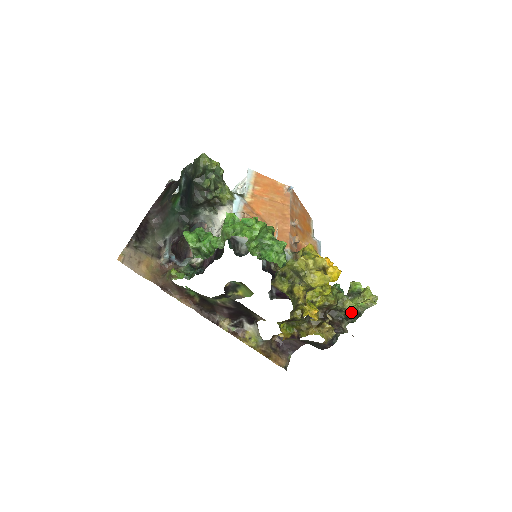
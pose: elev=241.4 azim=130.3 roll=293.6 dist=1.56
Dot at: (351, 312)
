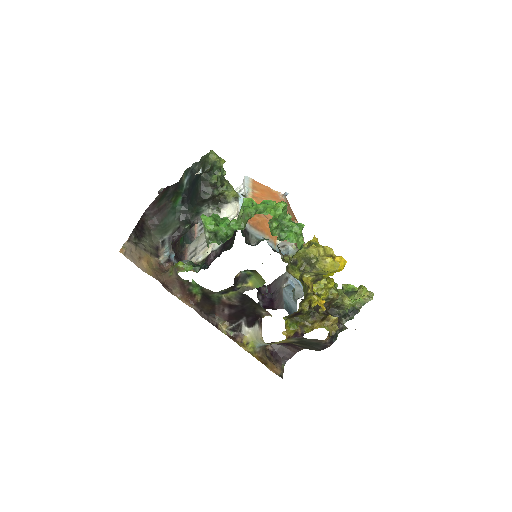
Dot at: (349, 309)
